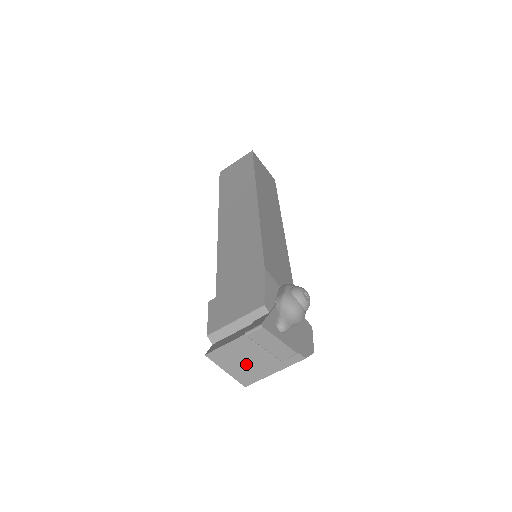
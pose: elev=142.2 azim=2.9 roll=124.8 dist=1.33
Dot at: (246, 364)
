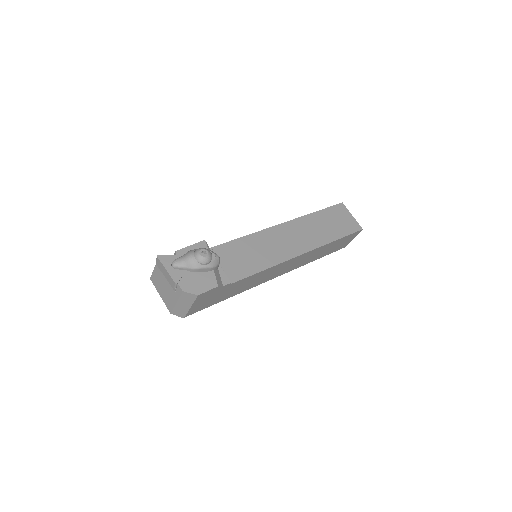
Dot at: (165, 291)
